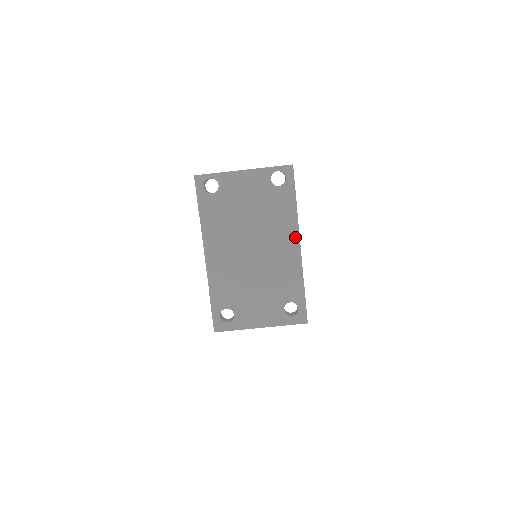
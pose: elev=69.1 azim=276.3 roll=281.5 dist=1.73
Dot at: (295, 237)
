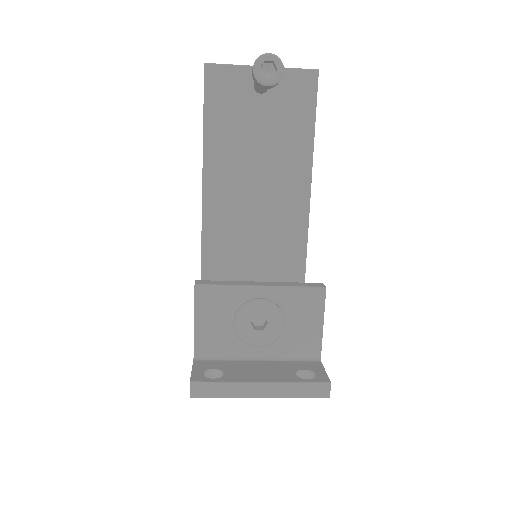
Dot at: occluded
